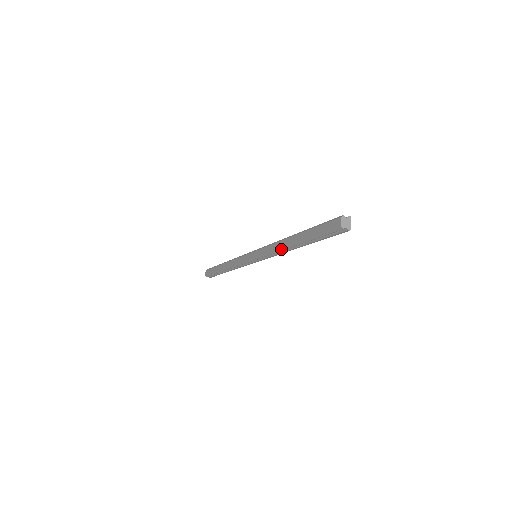
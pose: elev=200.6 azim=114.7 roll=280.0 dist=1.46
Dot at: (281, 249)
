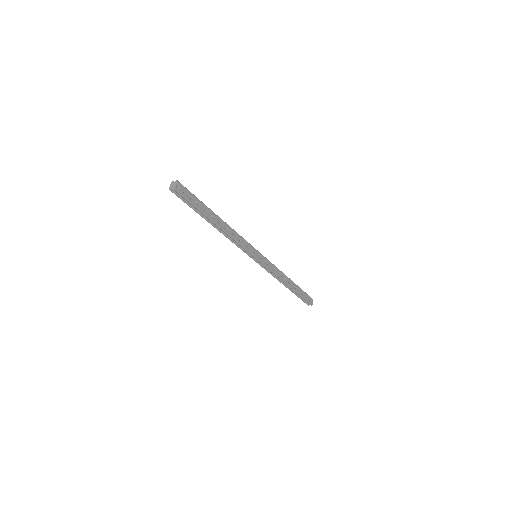
Dot at: (224, 235)
